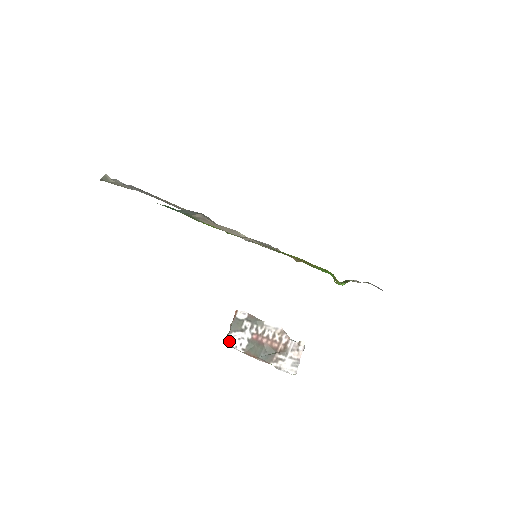
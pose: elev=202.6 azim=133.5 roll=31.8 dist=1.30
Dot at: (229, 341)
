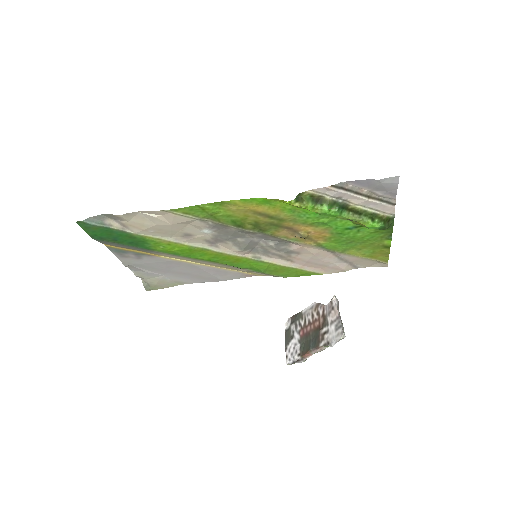
Dot at: (288, 358)
